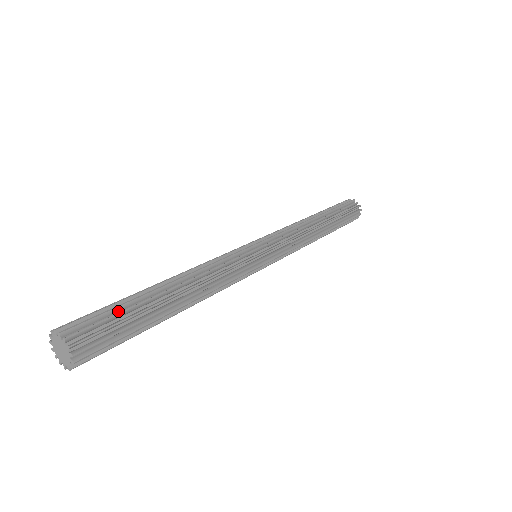
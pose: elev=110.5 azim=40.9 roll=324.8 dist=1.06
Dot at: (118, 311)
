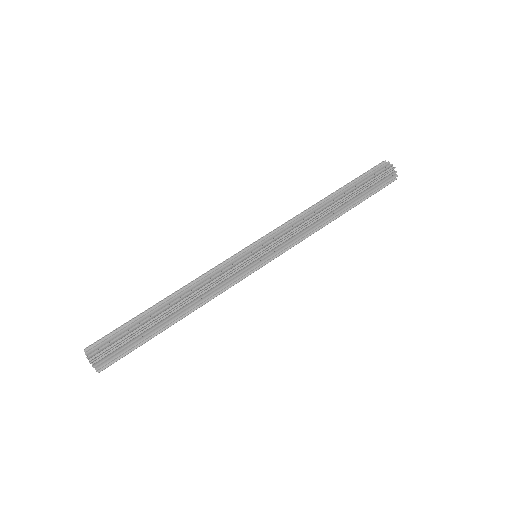
Dot at: (127, 334)
